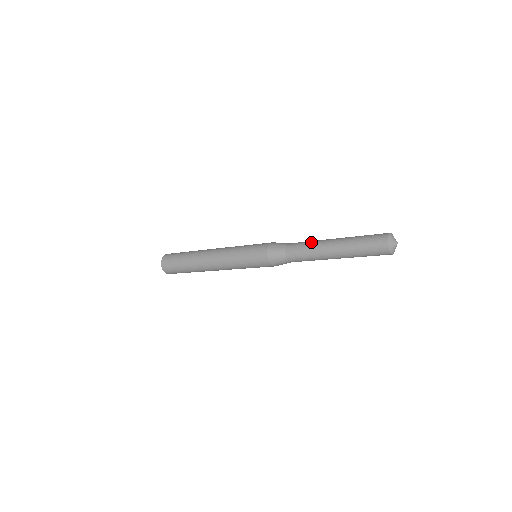
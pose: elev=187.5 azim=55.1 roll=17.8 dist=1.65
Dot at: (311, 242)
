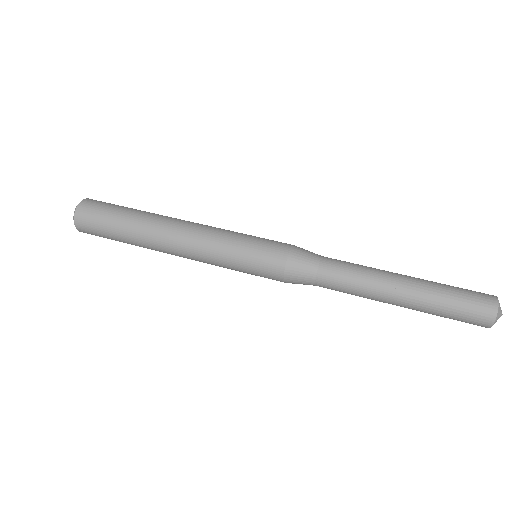
Dot at: (359, 293)
